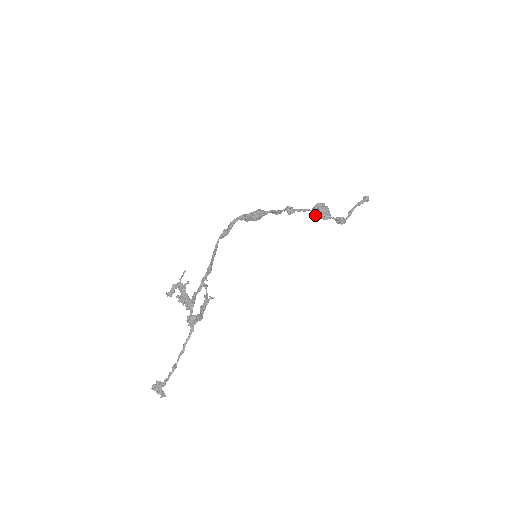
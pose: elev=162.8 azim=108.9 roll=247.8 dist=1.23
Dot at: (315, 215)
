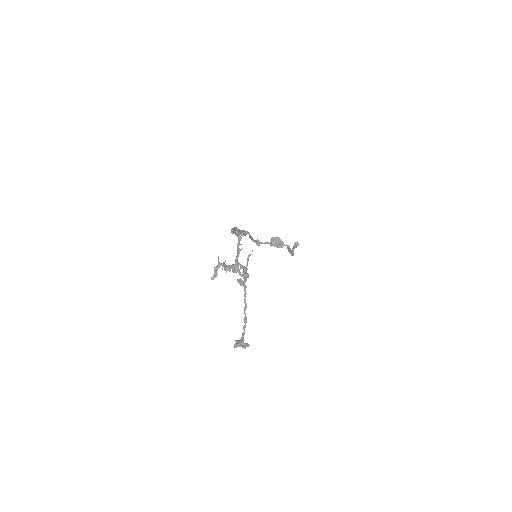
Dot at: (274, 246)
